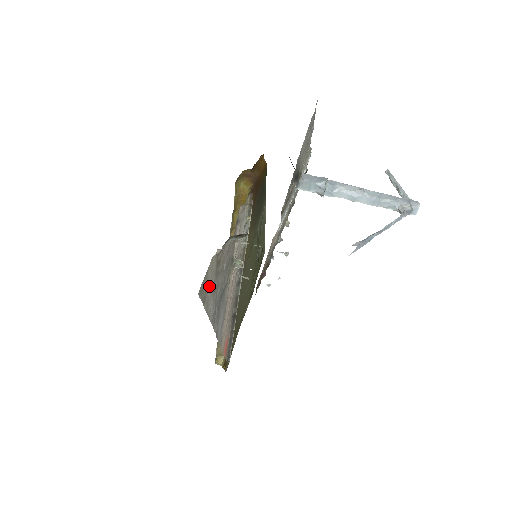
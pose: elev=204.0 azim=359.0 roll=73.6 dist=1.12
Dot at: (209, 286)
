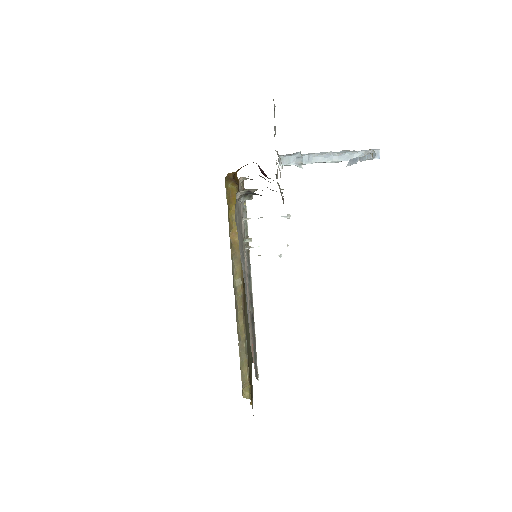
Dot at: (238, 227)
